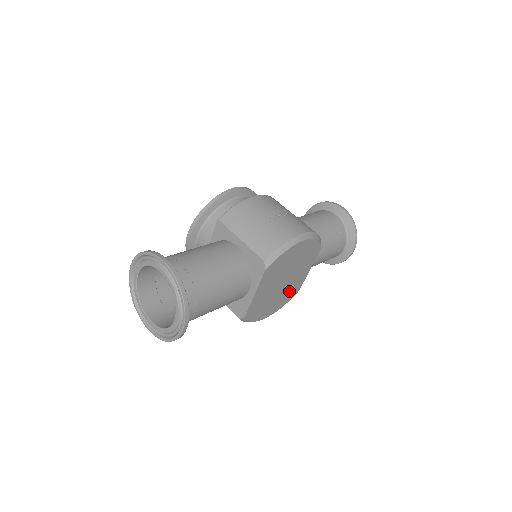
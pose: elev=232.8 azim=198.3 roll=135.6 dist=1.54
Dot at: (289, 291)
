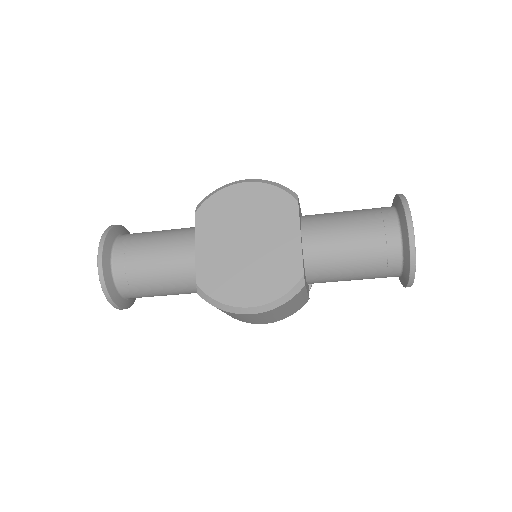
Dot at: (275, 267)
